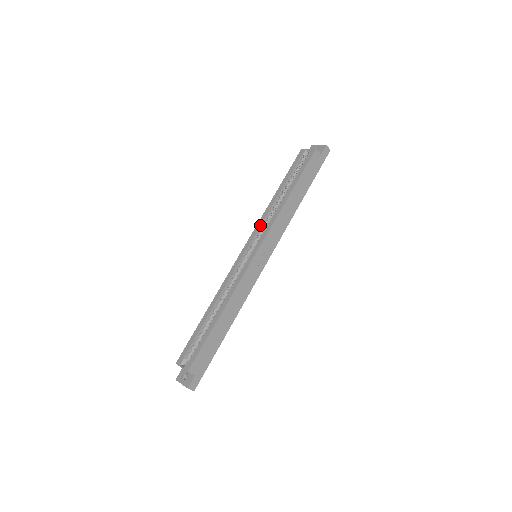
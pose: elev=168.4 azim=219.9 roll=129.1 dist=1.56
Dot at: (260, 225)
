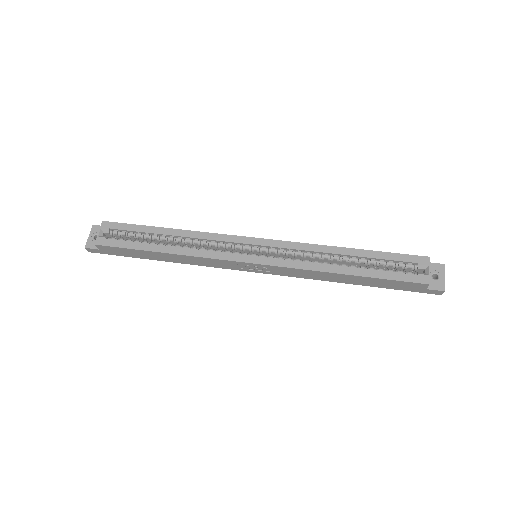
Dot at: (294, 248)
